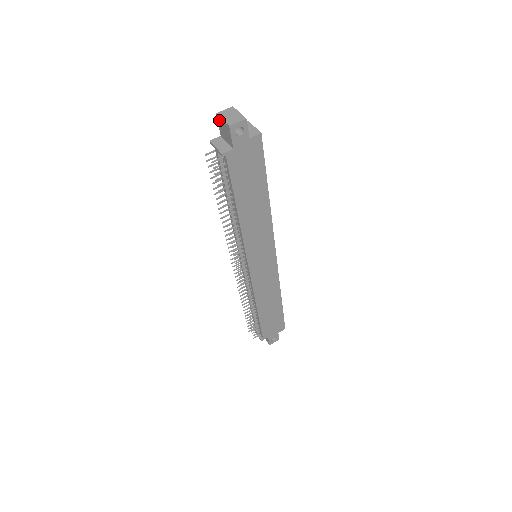
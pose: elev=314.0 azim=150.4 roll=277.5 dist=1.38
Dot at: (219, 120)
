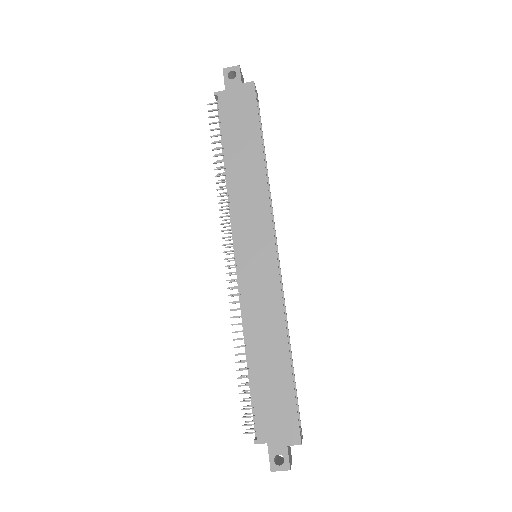
Dot at: occluded
